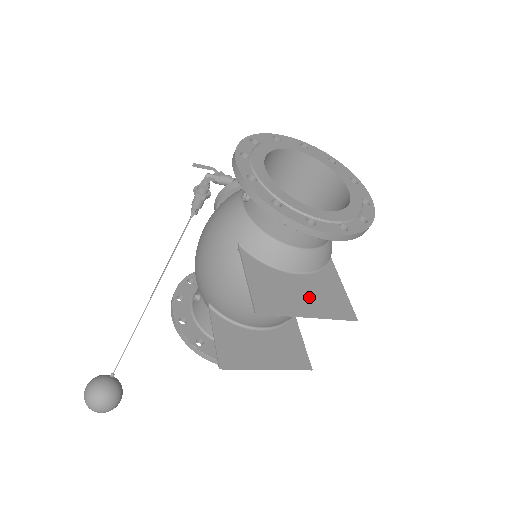
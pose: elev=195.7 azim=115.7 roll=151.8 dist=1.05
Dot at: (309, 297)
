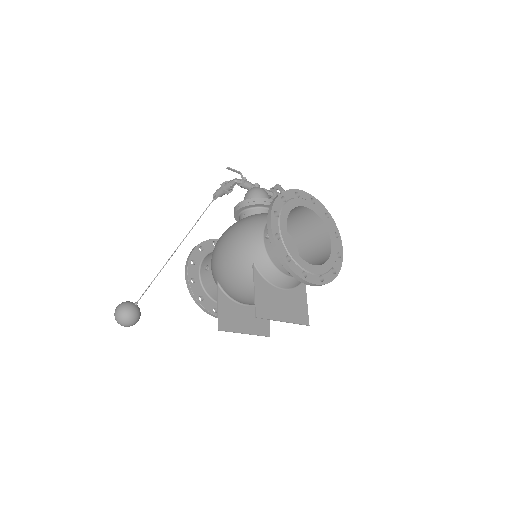
Dot at: (286, 307)
